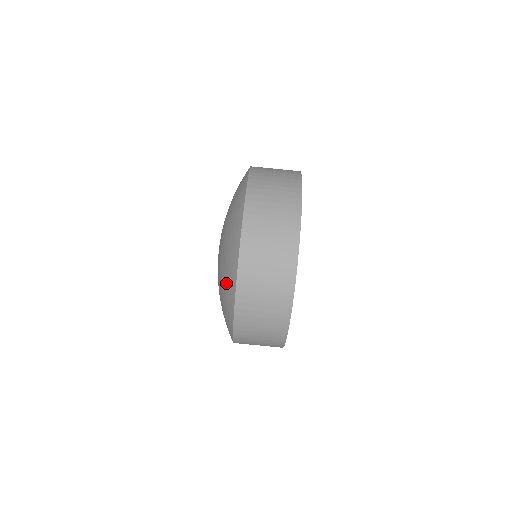
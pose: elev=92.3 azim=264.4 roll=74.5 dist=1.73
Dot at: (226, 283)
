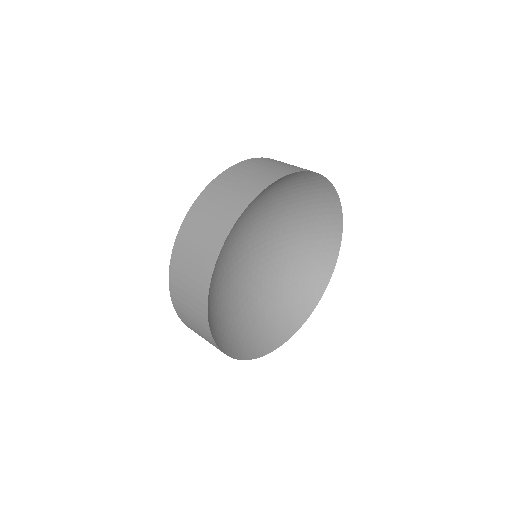
Dot at: occluded
